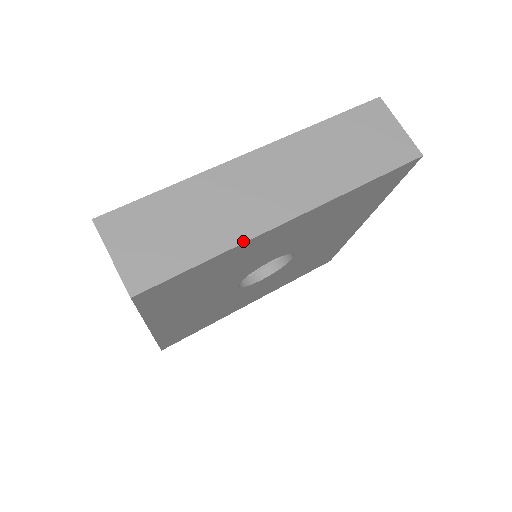
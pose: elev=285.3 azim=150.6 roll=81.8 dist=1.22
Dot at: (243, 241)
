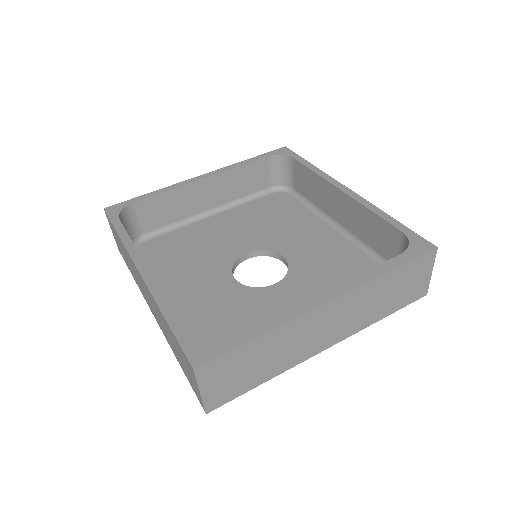
Dot at: (291, 367)
